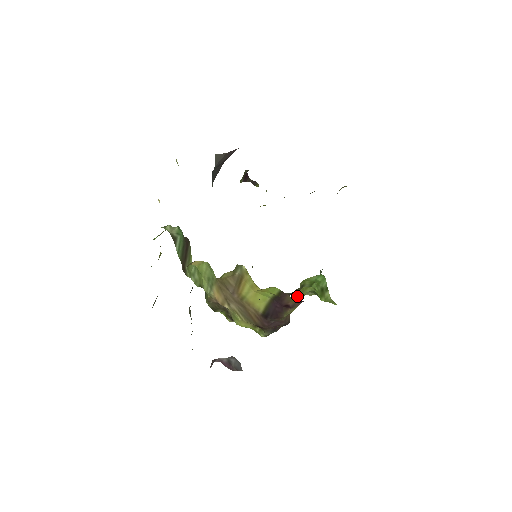
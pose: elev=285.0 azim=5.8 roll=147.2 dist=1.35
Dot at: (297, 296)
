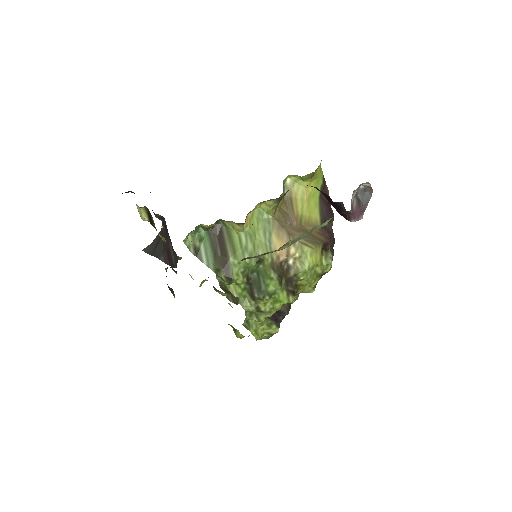
Dot at: occluded
